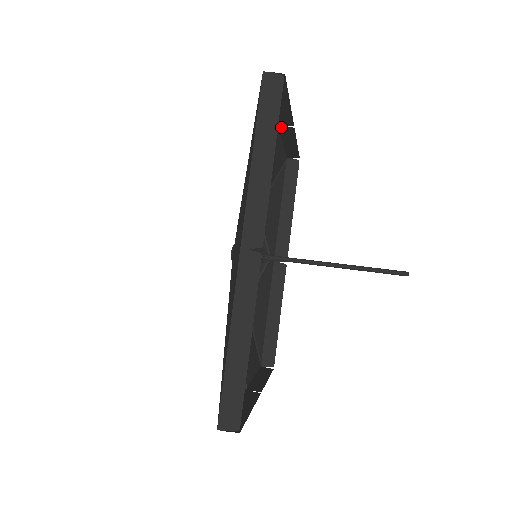
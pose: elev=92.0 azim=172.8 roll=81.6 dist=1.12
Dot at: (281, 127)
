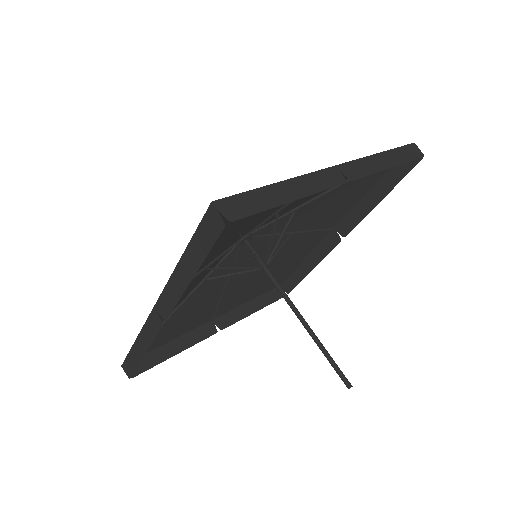
Dot at: (342, 166)
